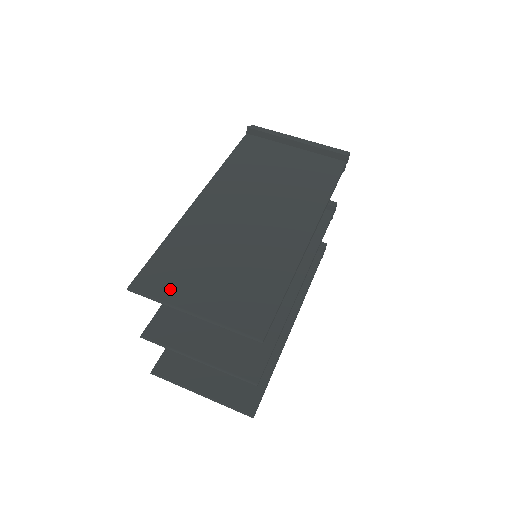
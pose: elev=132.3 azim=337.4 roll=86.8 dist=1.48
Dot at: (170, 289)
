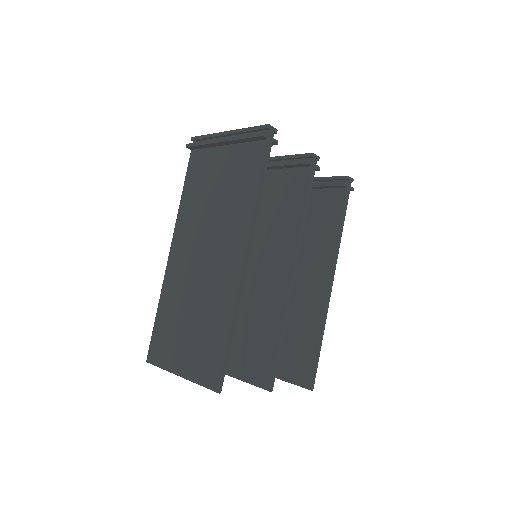
Dot at: (165, 356)
